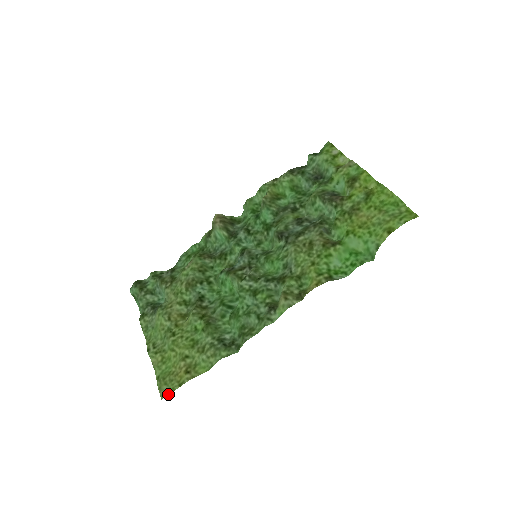
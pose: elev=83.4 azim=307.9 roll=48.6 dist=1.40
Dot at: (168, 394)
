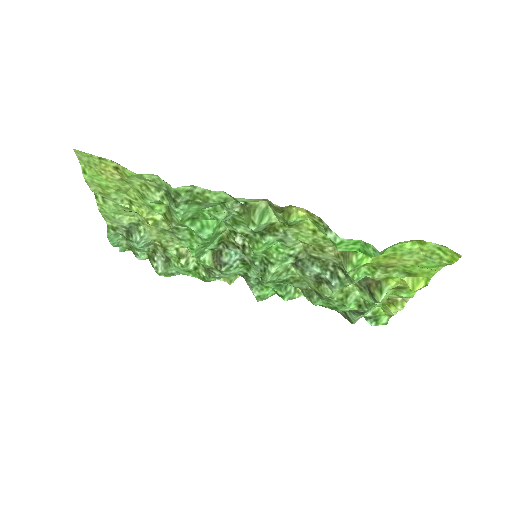
Dot at: (83, 152)
